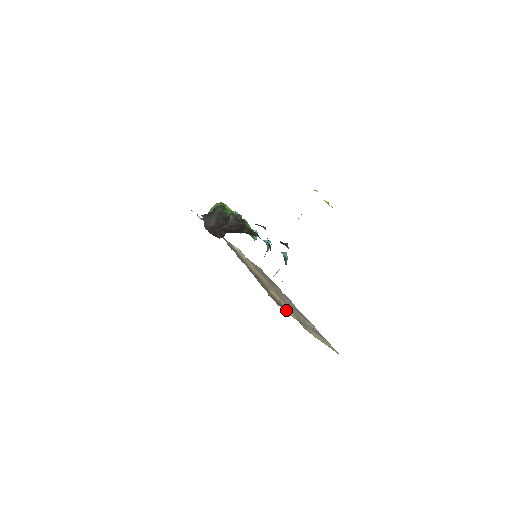
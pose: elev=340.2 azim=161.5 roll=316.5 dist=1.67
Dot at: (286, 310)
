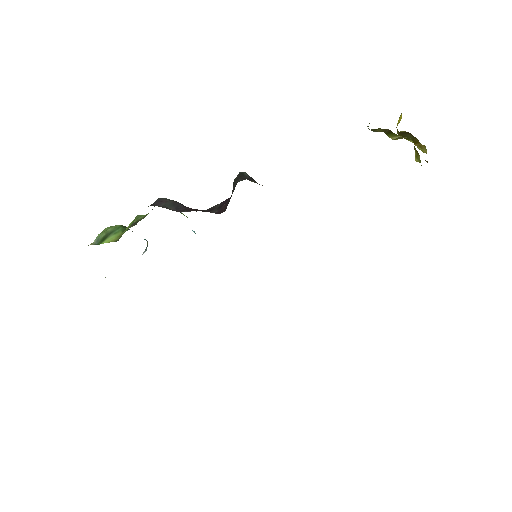
Dot at: occluded
